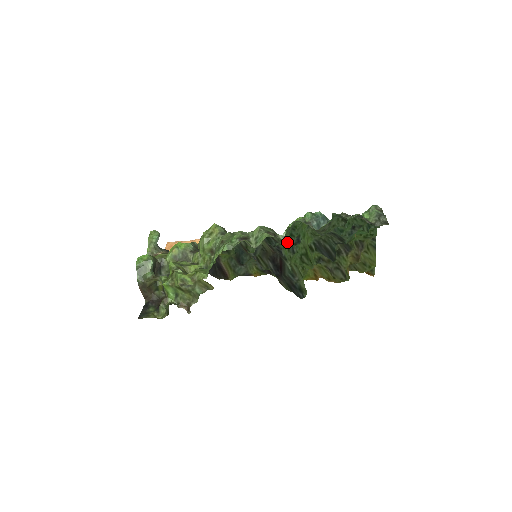
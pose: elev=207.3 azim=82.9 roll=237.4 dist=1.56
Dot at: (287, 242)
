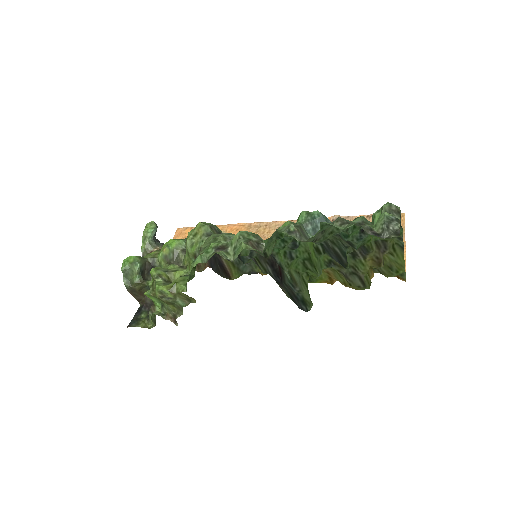
Dot at: (279, 248)
